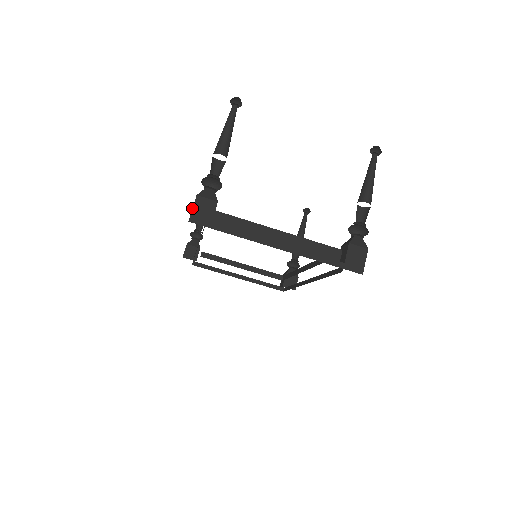
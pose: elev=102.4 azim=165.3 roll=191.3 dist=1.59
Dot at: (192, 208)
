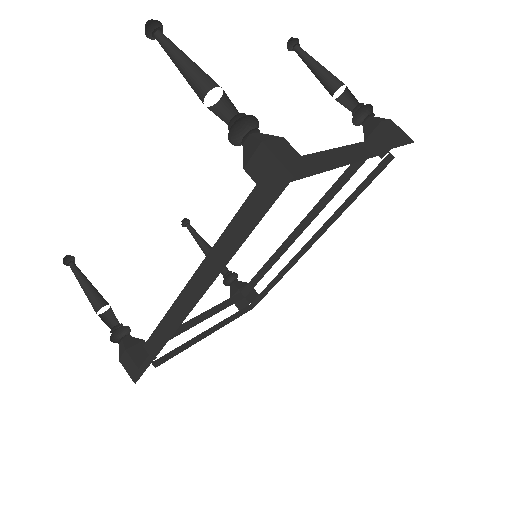
Dot at: (277, 159)
